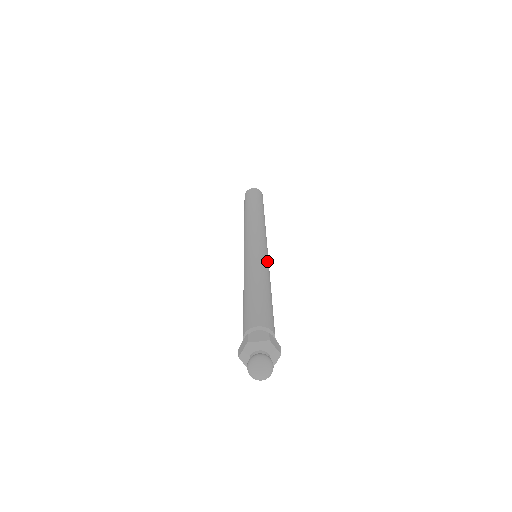
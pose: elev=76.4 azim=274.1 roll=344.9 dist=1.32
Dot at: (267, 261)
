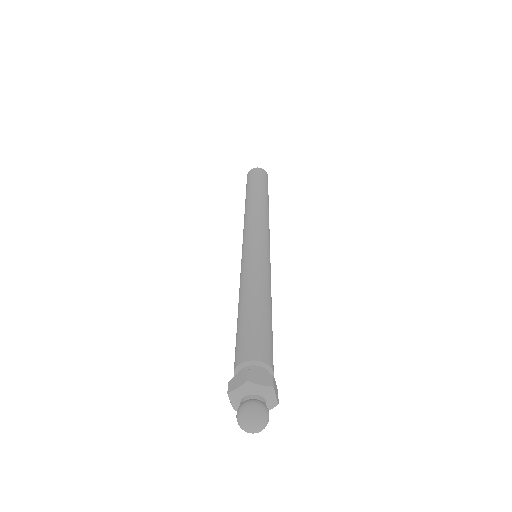
Dot at: (270, 269)
